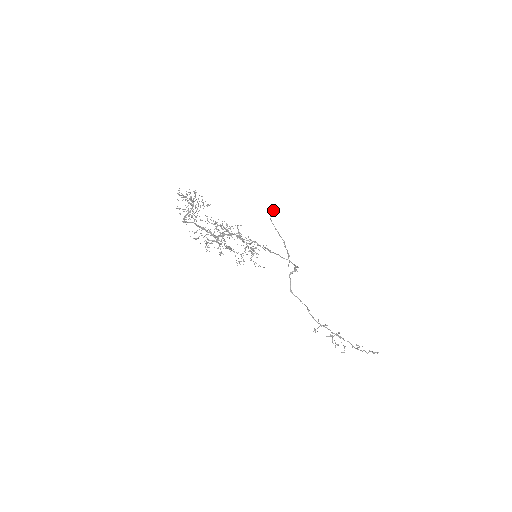
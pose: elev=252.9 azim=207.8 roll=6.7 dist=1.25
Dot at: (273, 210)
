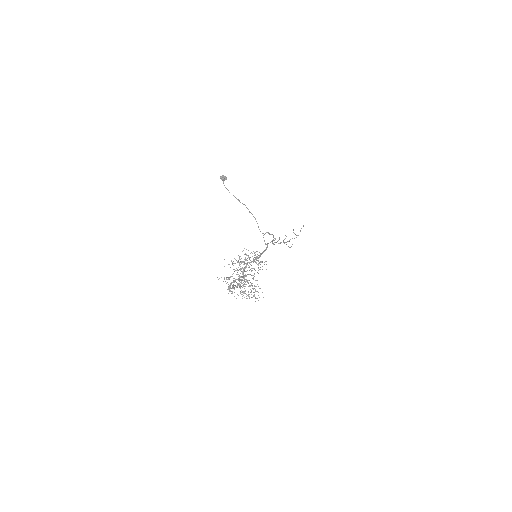
Dot at: (224, 178)
